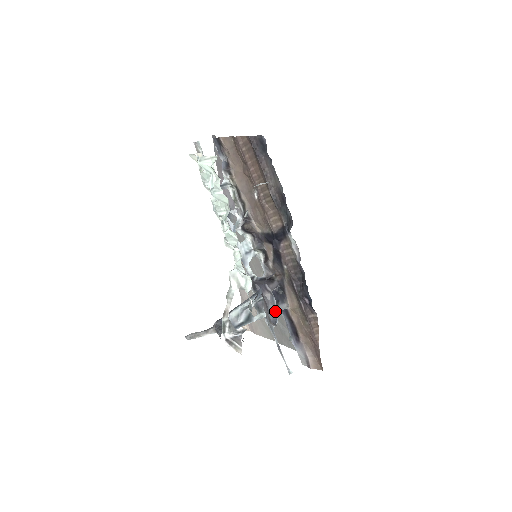
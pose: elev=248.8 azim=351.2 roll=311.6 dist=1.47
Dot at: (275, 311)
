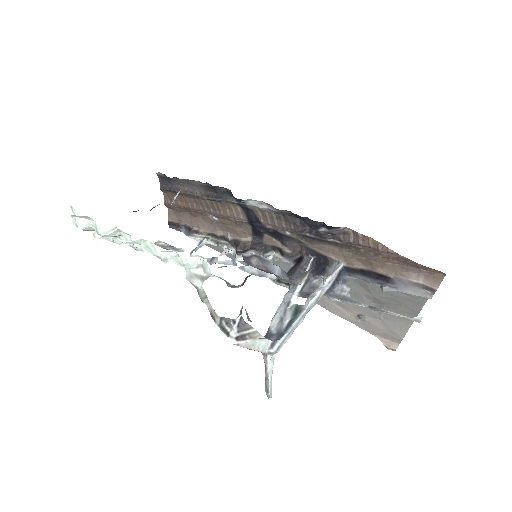
Dot at: (278, 267)
